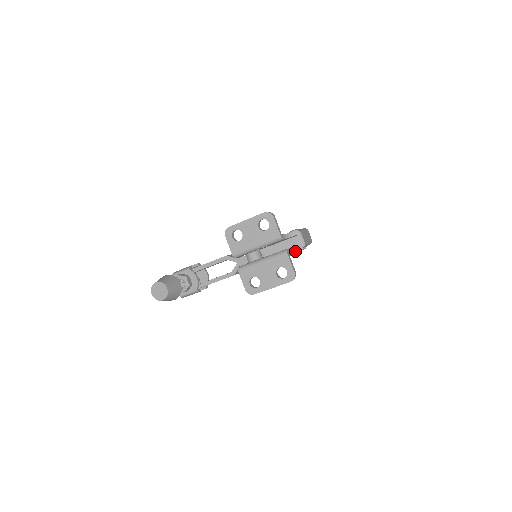
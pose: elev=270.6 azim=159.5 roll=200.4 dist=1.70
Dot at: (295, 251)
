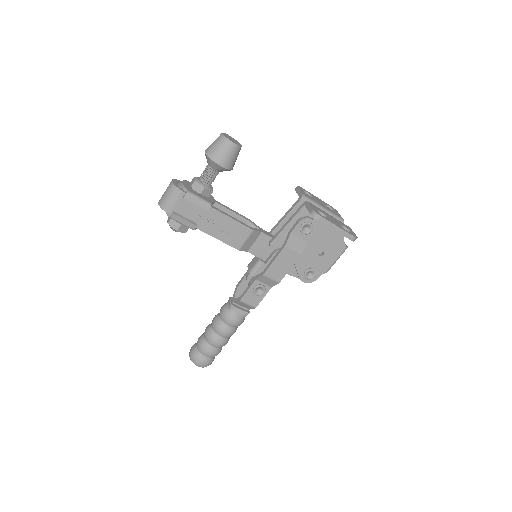
Dot at: (309, 268)
